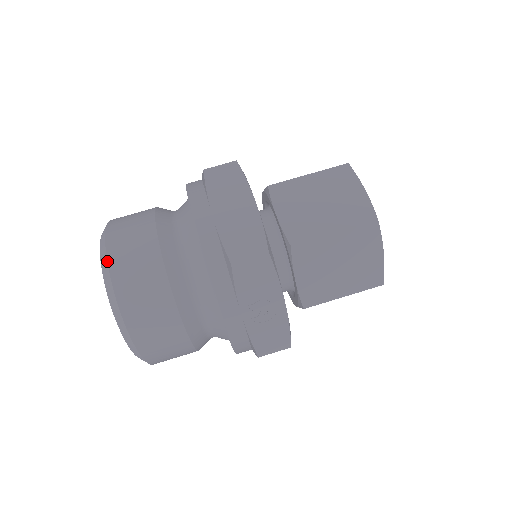
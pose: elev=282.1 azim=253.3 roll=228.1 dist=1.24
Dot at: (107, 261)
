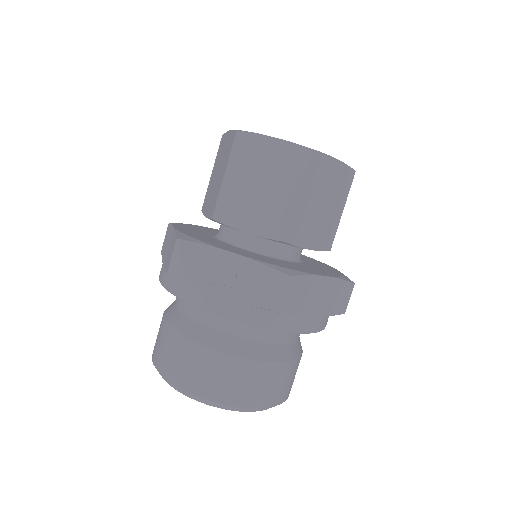
Dot at: (152, 361)
